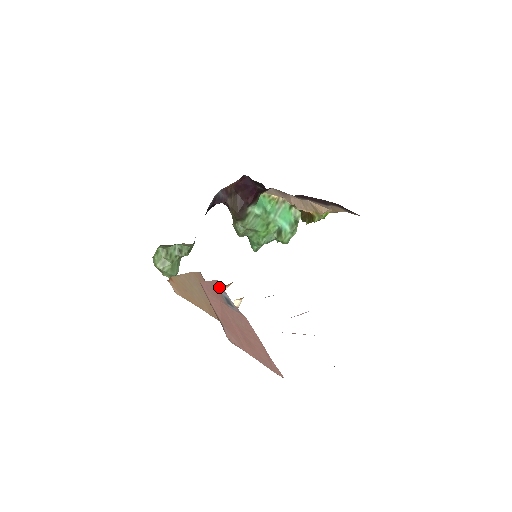
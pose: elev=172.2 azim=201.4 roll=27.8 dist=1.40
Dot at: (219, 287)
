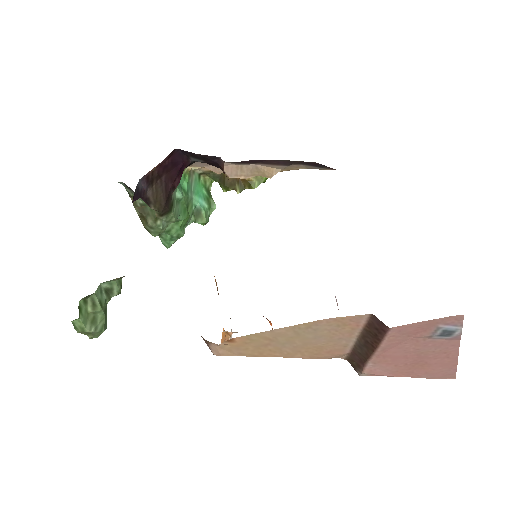
Dot at: (448, 322)
